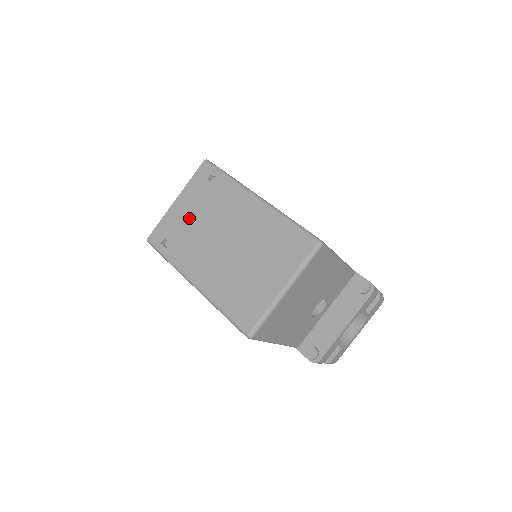
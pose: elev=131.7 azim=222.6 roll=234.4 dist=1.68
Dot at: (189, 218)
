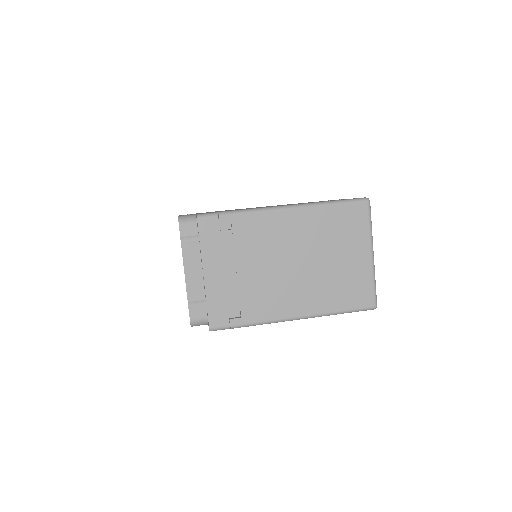
Dot at: (236, 276)
